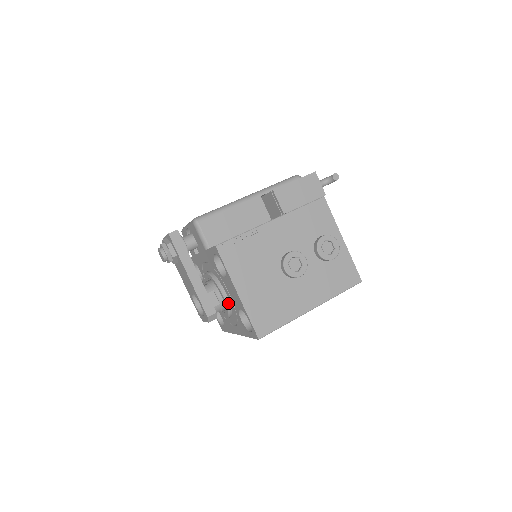
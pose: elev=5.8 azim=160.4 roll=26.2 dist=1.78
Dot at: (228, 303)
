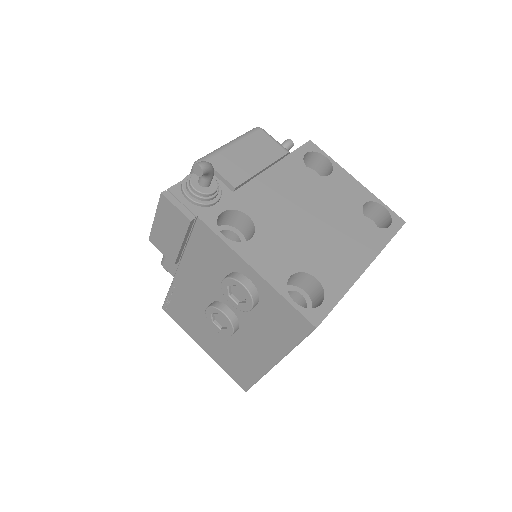
Dot at: occluded
